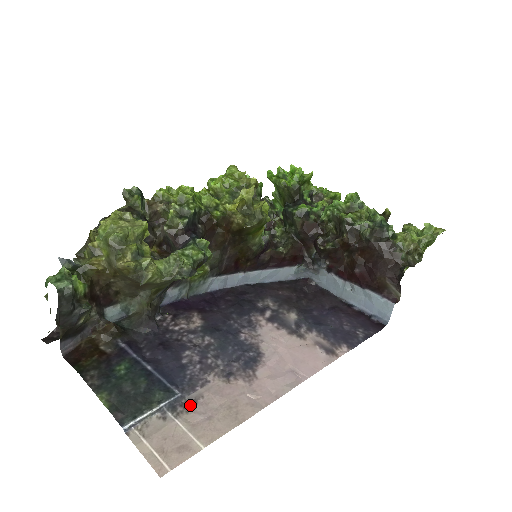
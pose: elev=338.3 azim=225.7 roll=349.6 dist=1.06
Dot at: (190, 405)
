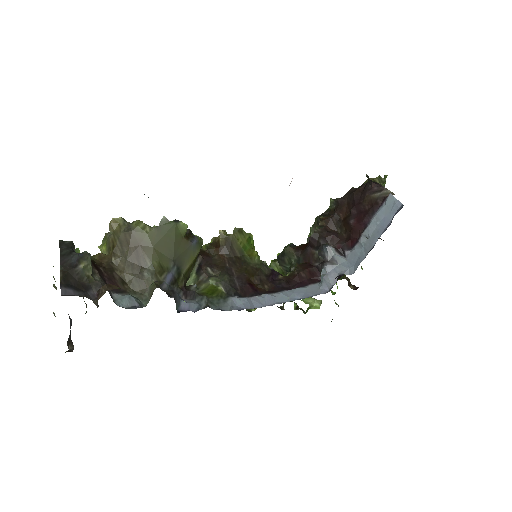
Dot at: occluded
